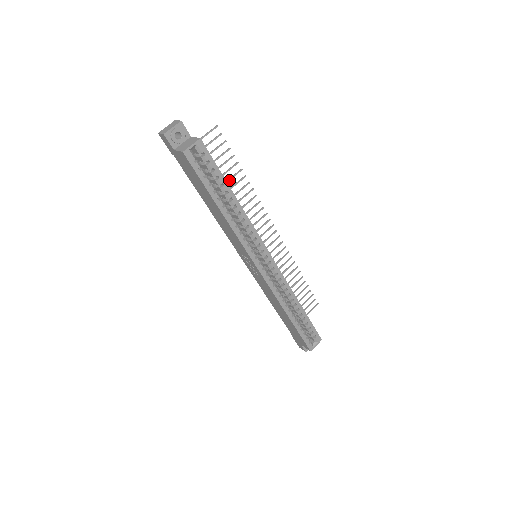
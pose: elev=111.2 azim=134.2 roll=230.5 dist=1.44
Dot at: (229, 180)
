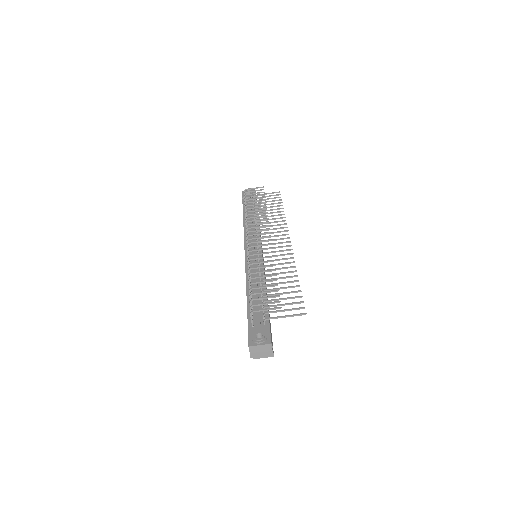
Dot at: (281, 283)
